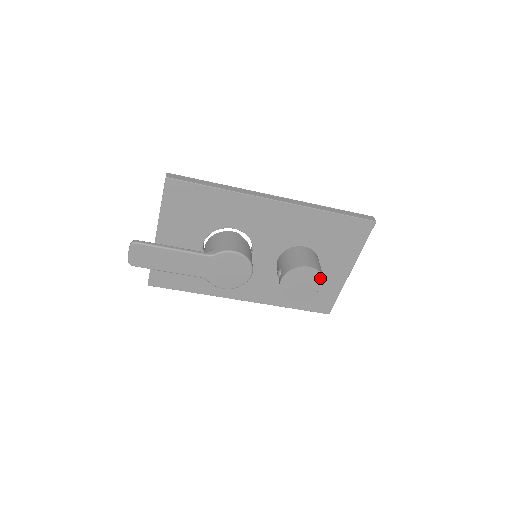
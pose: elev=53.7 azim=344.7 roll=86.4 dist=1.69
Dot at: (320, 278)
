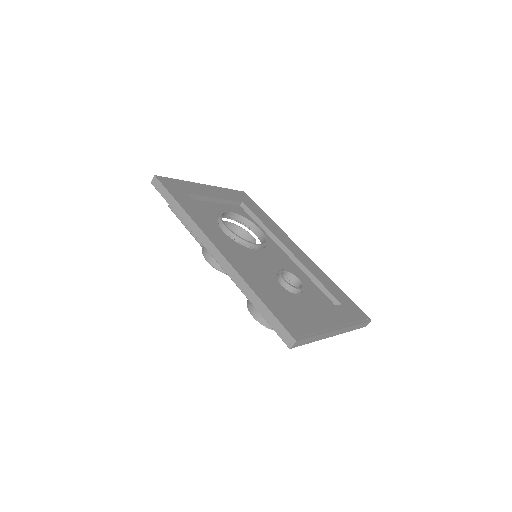
Dot at: (270, 326)
